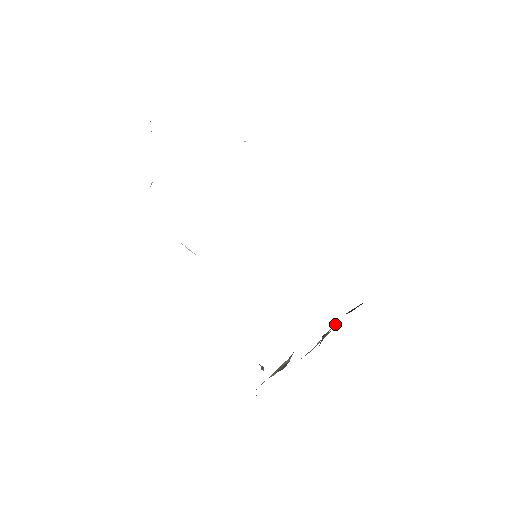
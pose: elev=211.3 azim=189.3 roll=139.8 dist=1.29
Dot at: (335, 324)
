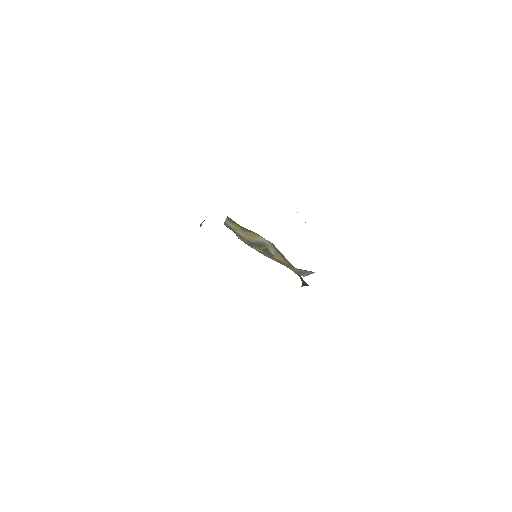
Dot at: occluded
